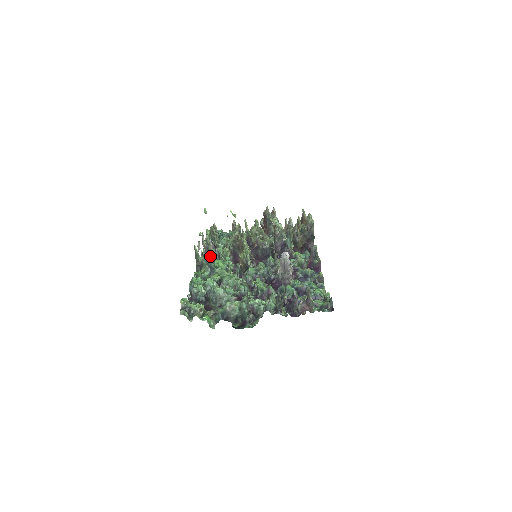
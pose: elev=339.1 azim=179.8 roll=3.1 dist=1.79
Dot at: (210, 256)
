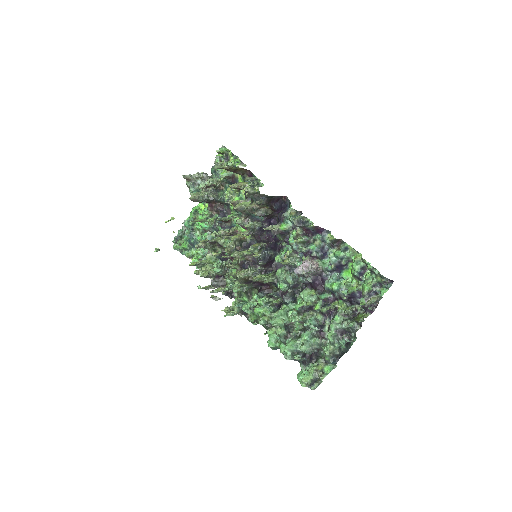
Dot at: (244, 310)
